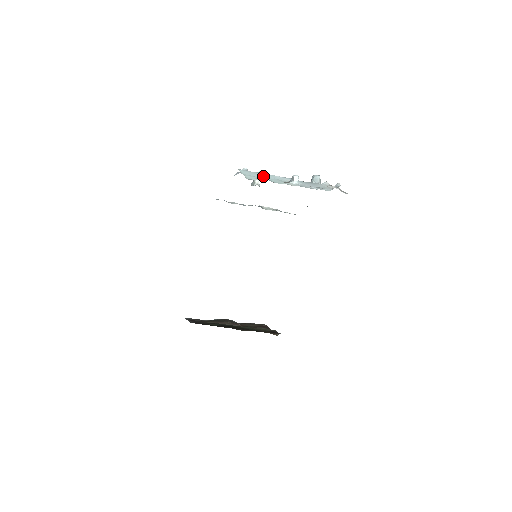
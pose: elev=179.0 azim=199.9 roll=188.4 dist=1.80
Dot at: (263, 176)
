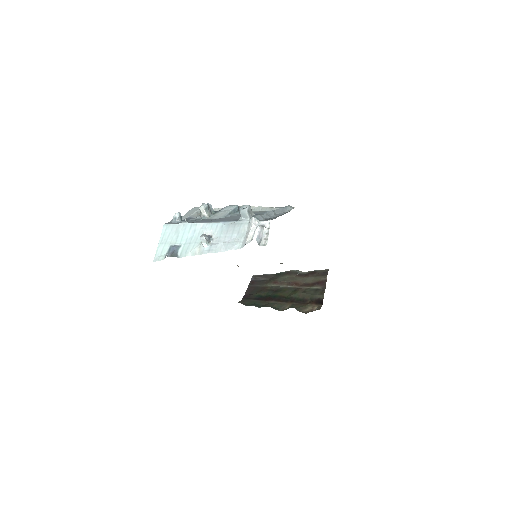
Dot at: (181, 235)
